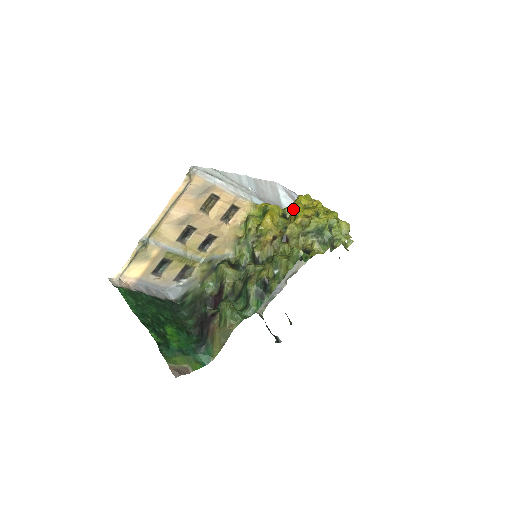
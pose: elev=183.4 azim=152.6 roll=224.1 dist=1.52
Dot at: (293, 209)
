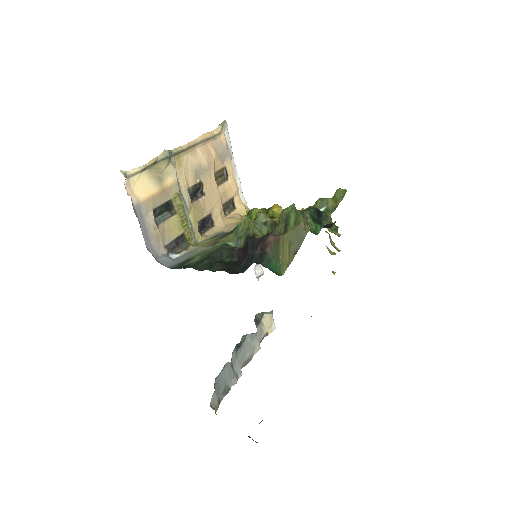
Dot at: occluded
